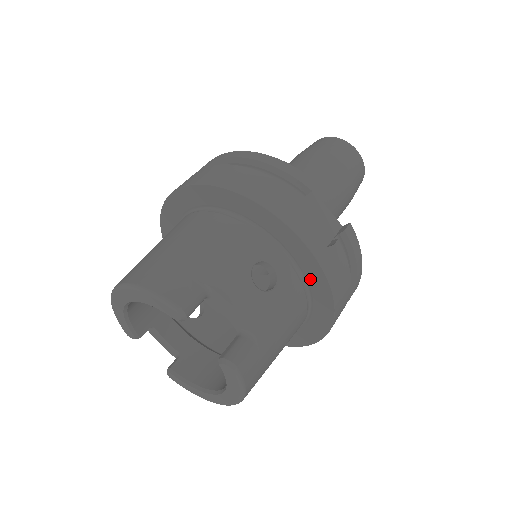
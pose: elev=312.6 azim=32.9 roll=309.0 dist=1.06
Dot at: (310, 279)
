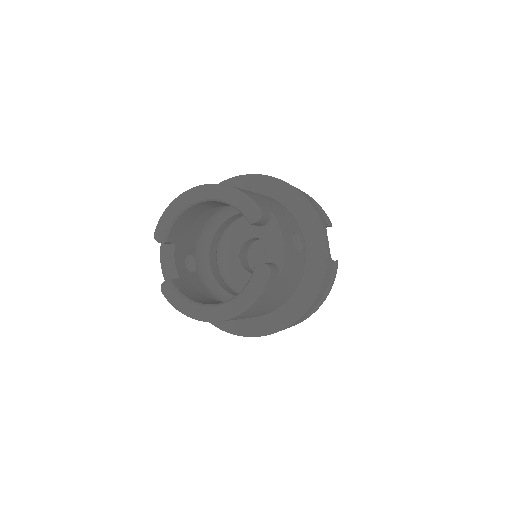
Dot at: (311, 271)
